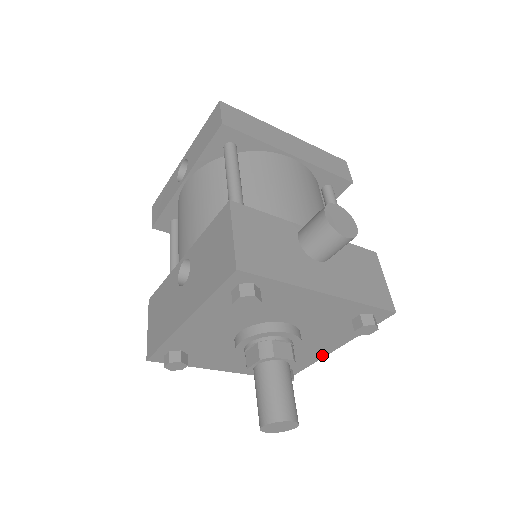
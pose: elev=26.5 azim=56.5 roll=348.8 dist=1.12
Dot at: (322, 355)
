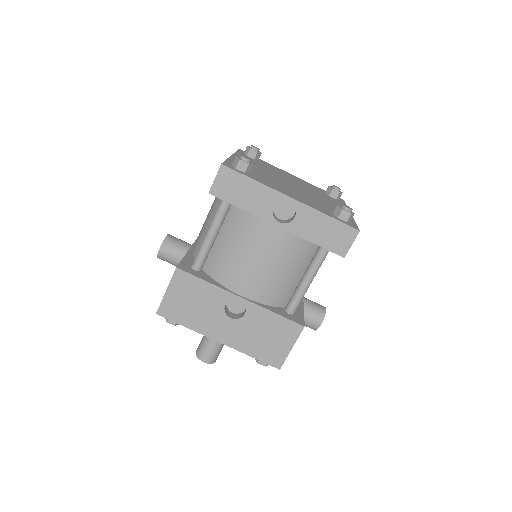
Dot at: occluded
